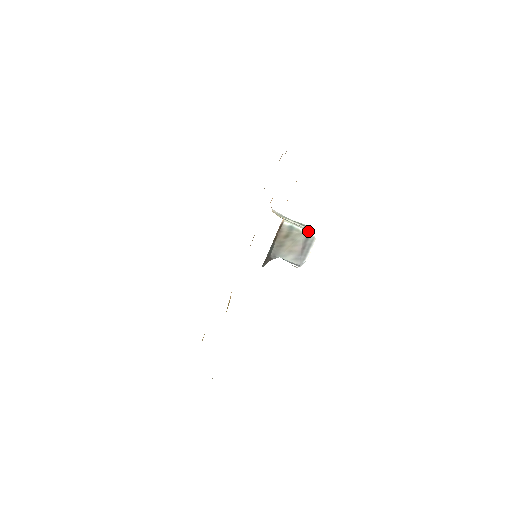
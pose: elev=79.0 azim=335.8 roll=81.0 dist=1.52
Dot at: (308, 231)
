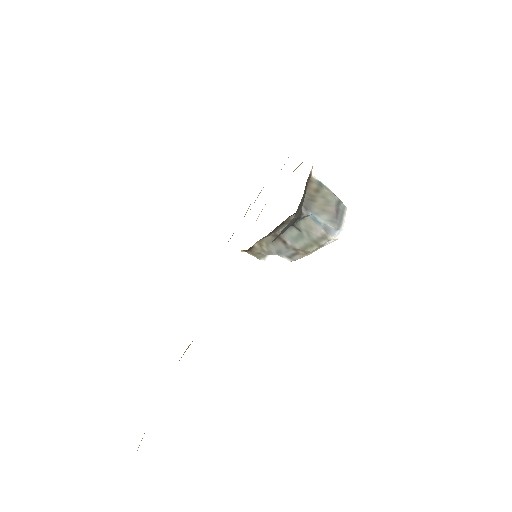
Dot at: occluded
